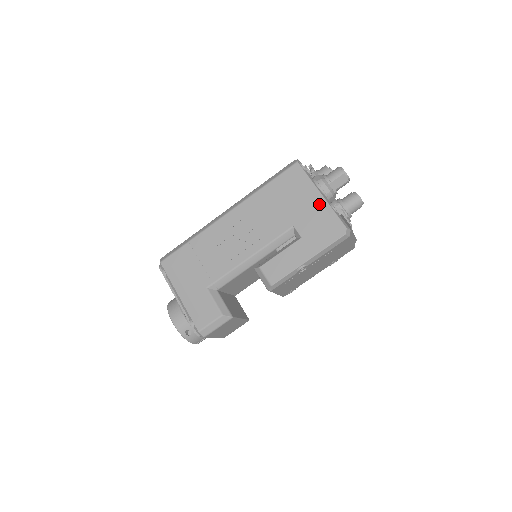
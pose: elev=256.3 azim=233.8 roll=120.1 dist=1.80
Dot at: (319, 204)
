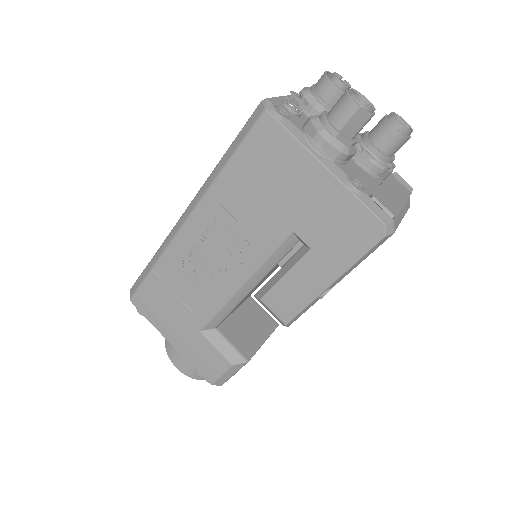
Dot at: (325, 186)
